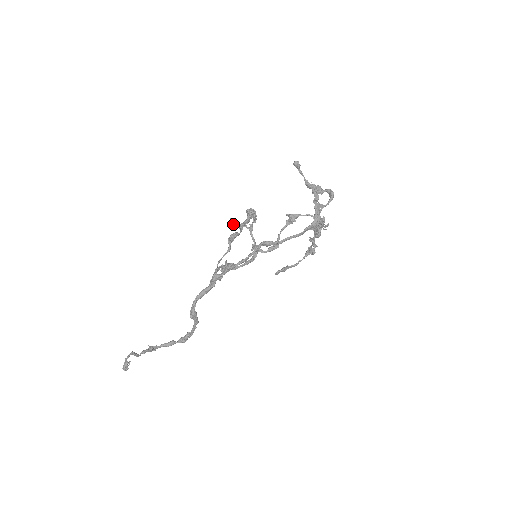
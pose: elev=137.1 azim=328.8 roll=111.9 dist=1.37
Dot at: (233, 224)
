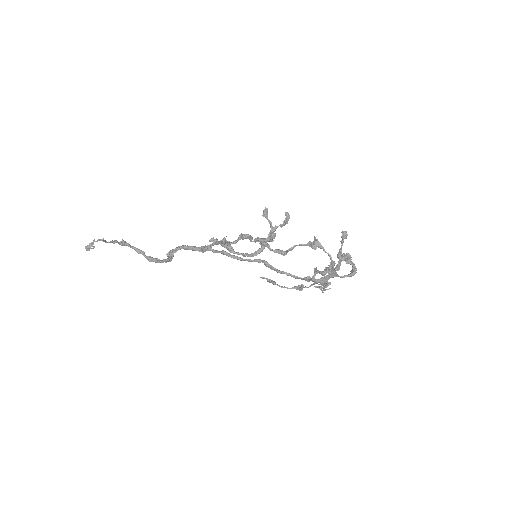
Dot at: (263, 213)
